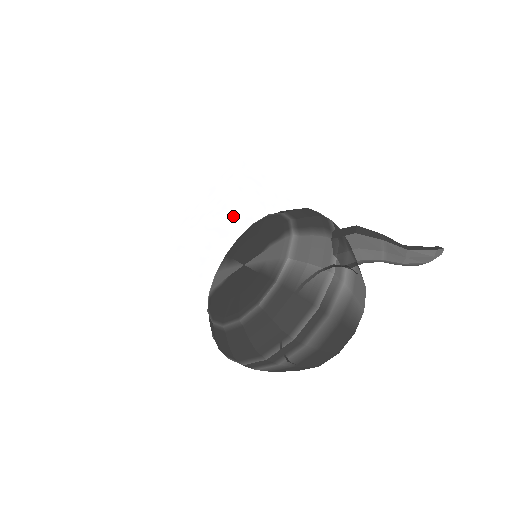
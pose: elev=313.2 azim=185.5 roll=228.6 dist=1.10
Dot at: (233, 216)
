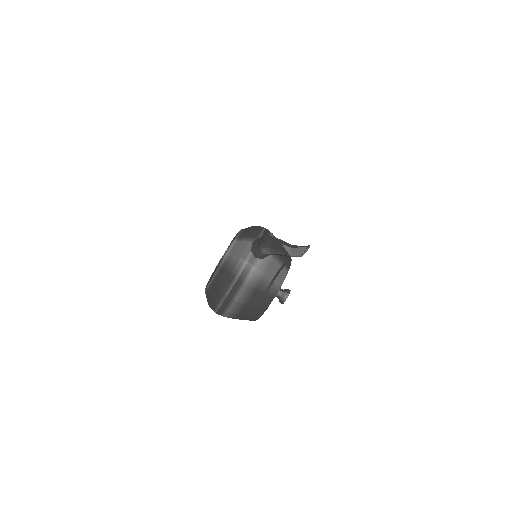
Dot at: occluded
